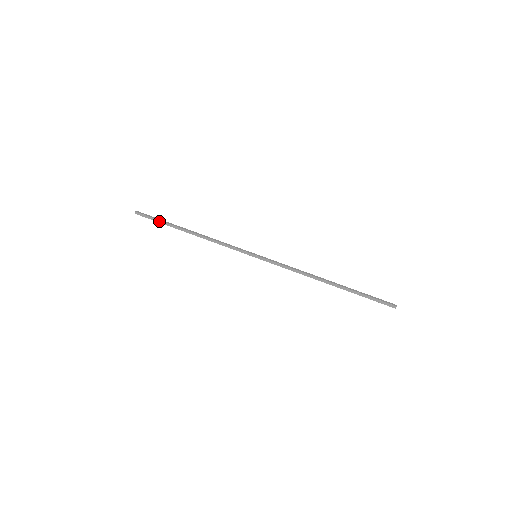
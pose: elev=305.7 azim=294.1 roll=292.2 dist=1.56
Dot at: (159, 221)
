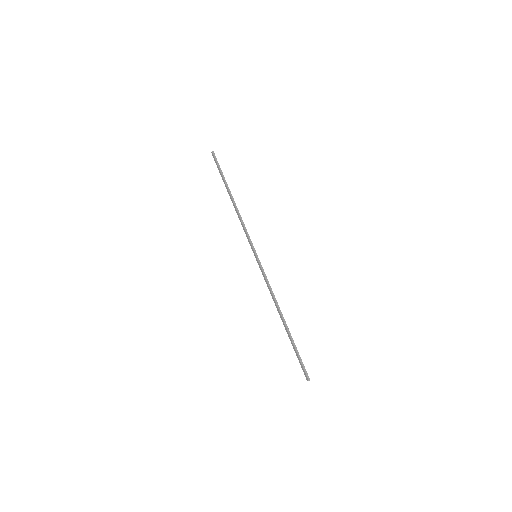
Dot at: (220, 172)
